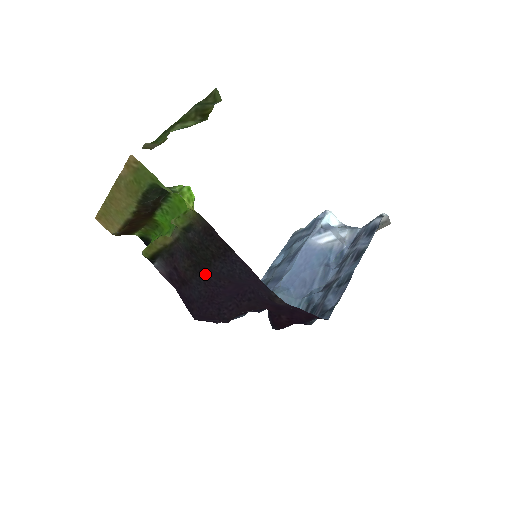
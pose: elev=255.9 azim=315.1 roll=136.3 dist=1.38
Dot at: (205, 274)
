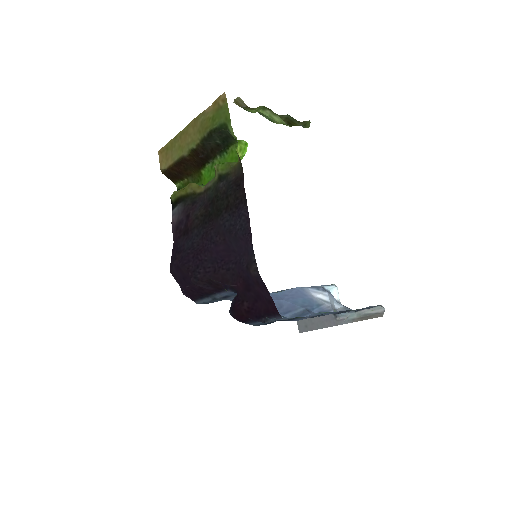
Dot at: (209, 226)
